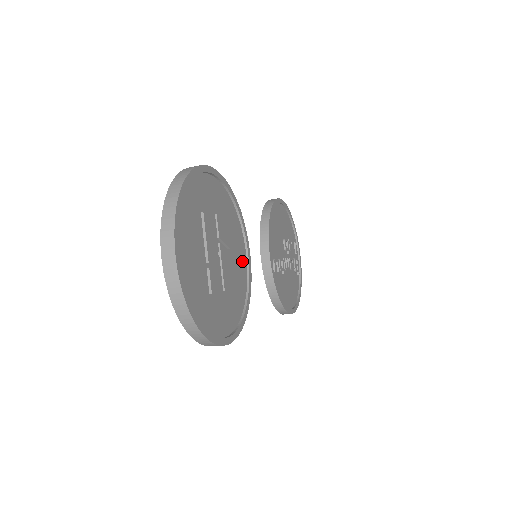
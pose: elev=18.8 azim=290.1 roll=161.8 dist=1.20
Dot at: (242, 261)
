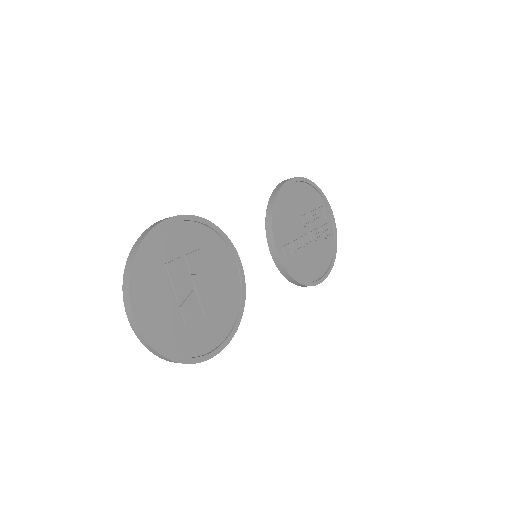
Dot at: (231, 274)
